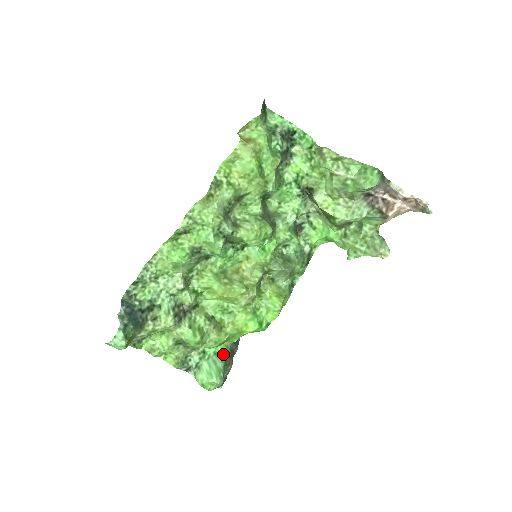
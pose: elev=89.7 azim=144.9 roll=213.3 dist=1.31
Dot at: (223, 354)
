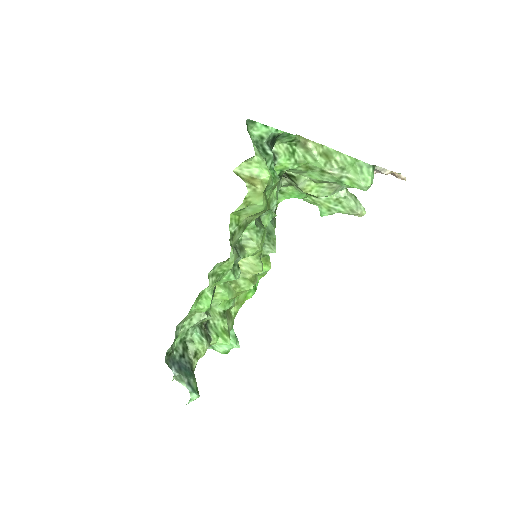
Dot at: occluded
